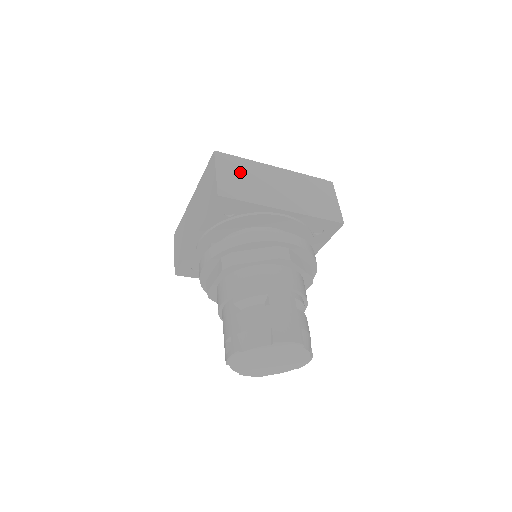
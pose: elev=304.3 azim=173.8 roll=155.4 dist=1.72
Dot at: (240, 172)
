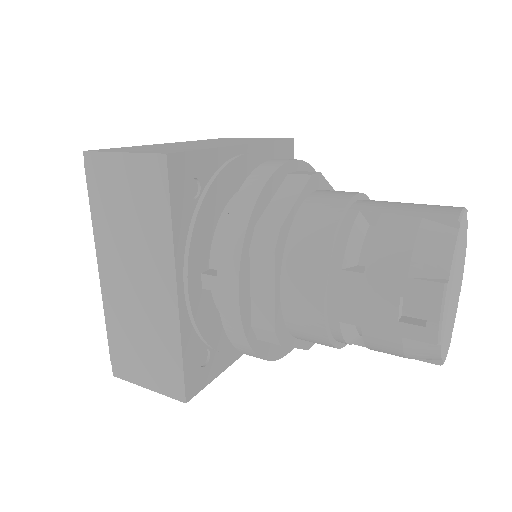
Dot at: (145, 148)
